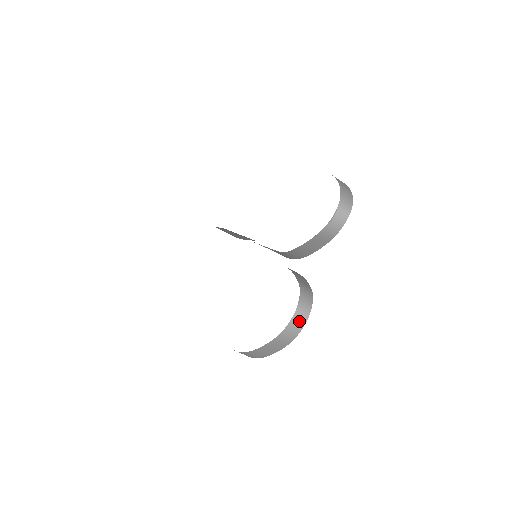
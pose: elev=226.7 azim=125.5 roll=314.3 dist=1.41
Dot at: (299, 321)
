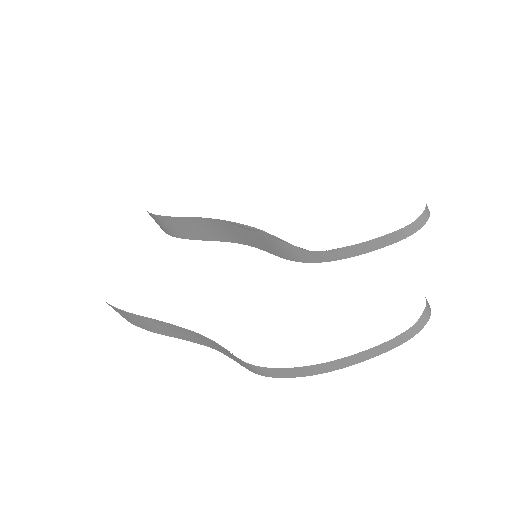
Dot at: (427, 315)
